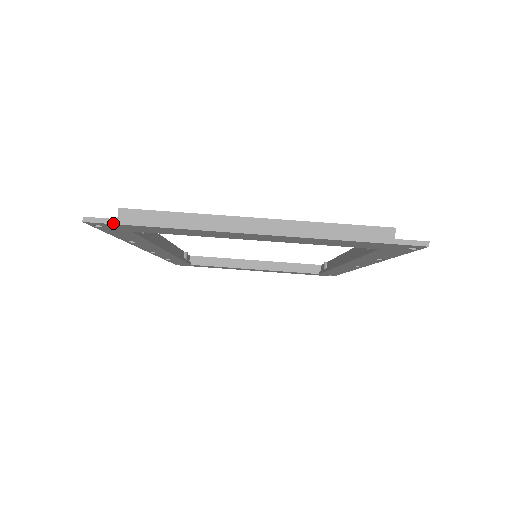
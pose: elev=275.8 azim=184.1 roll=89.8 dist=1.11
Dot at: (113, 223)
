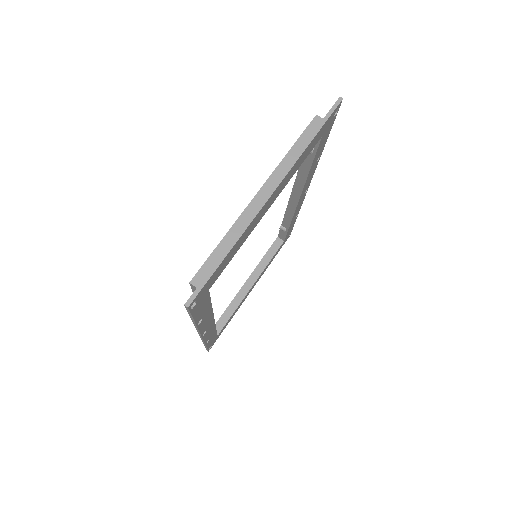
Dot at: (203, 285)
